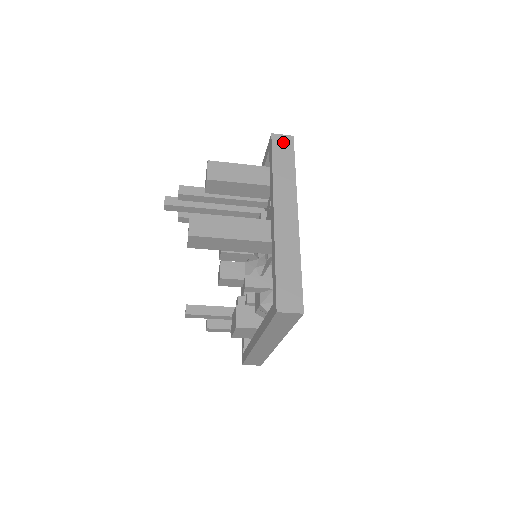
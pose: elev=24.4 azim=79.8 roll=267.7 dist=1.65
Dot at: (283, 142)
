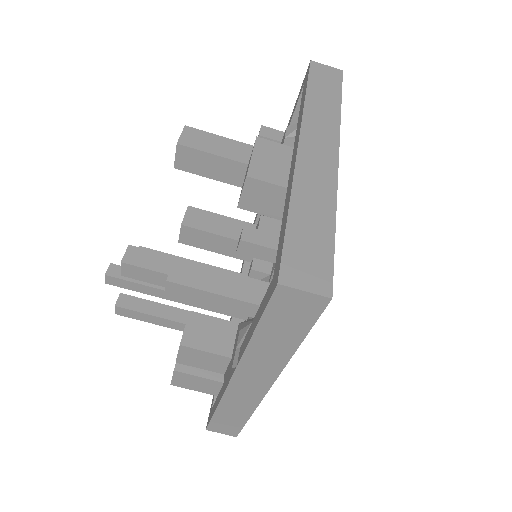
Dot at: occluded
